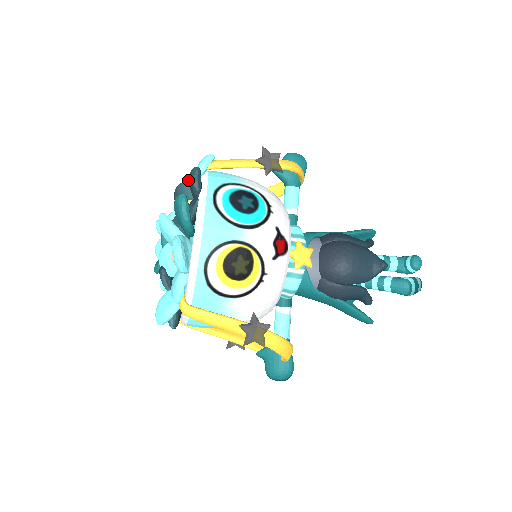
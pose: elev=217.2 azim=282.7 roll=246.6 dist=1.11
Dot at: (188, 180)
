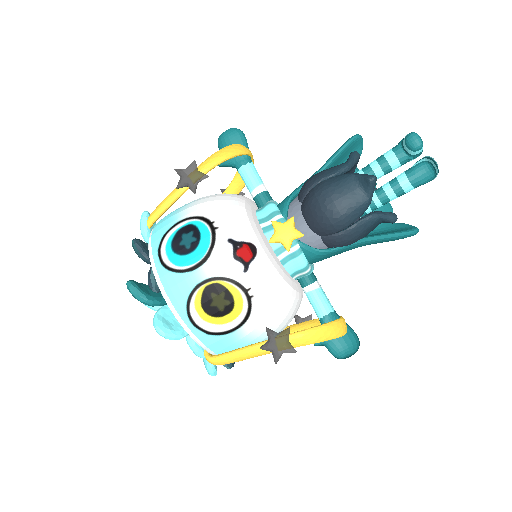
Dot at: occluded
